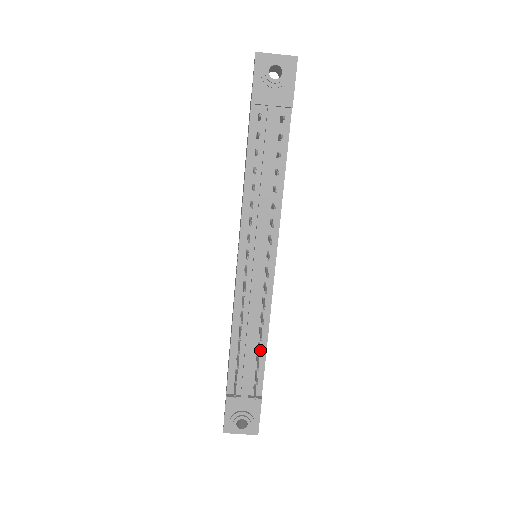
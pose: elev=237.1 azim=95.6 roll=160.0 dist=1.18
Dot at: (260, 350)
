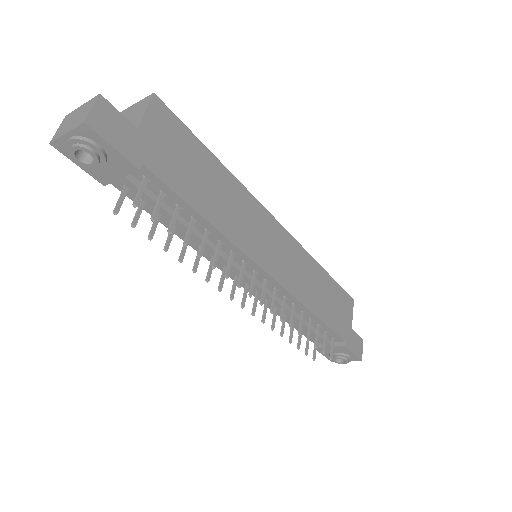
Dot at: (308, 335)
